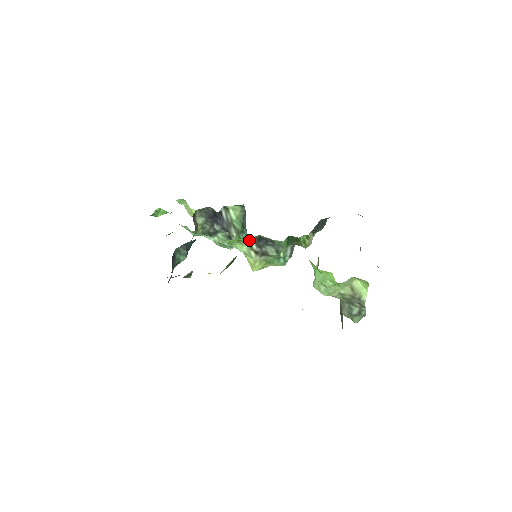
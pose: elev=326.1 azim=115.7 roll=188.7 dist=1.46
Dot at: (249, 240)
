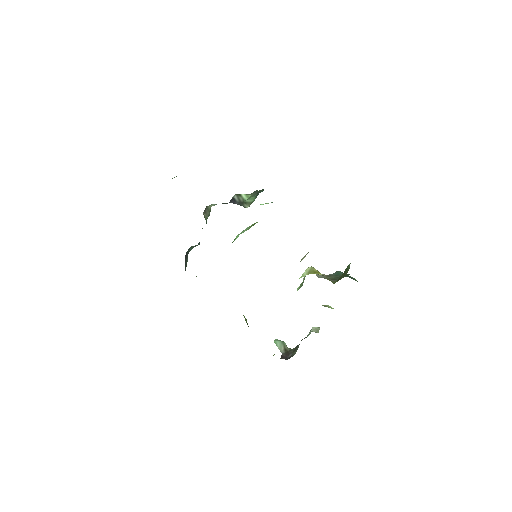
Dot at: occluded
